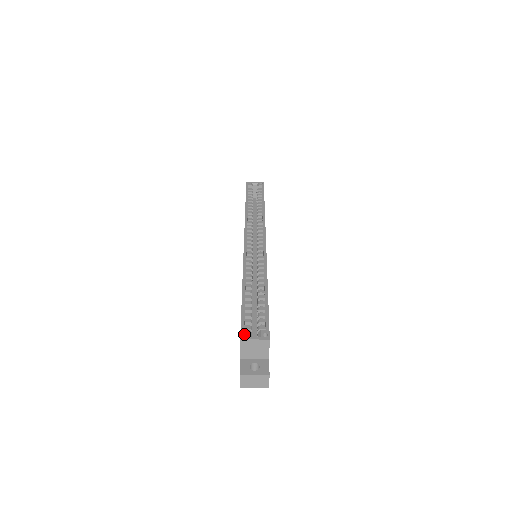
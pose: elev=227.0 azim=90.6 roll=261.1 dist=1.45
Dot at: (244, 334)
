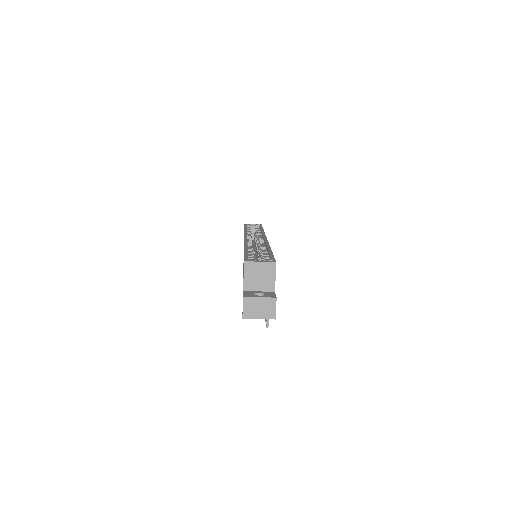
Dot at: (248, 260)
